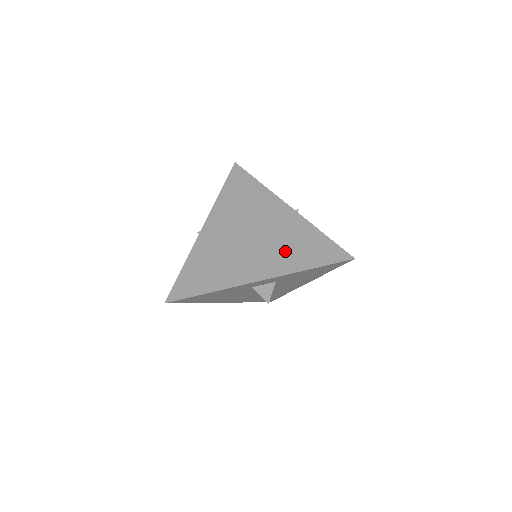
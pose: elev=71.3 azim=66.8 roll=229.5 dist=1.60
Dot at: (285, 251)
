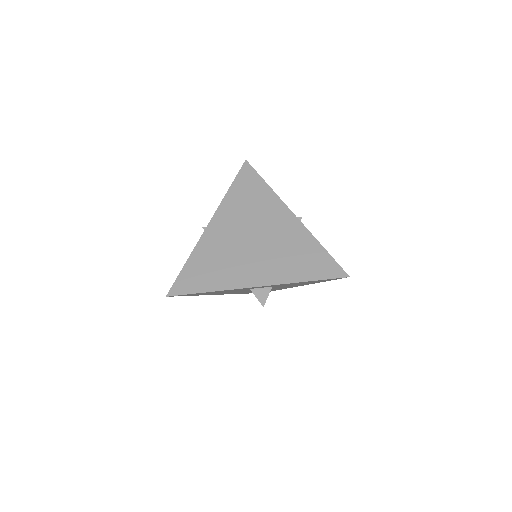
Dot at: (285, 260)
